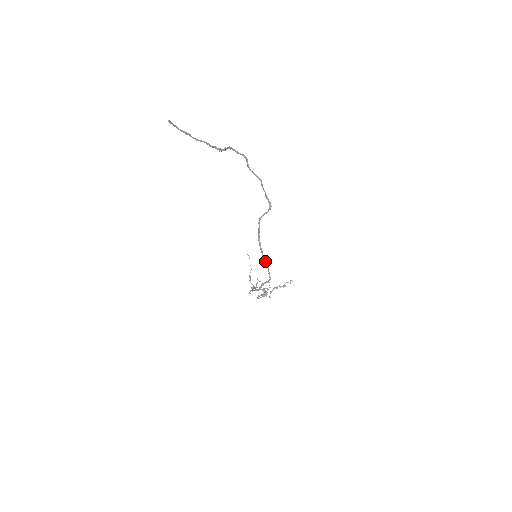
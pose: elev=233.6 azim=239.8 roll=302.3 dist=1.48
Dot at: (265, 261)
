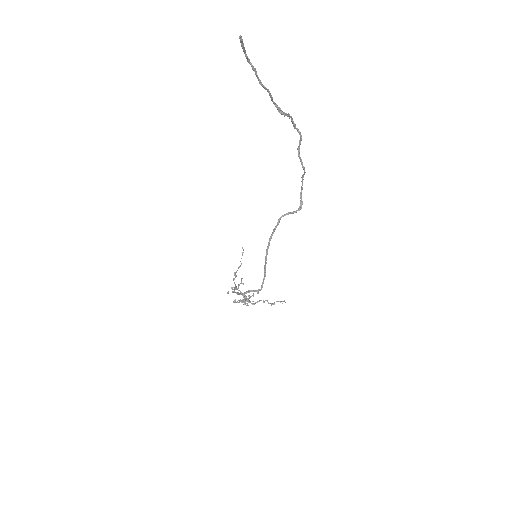
Dot at: (265, 267)
